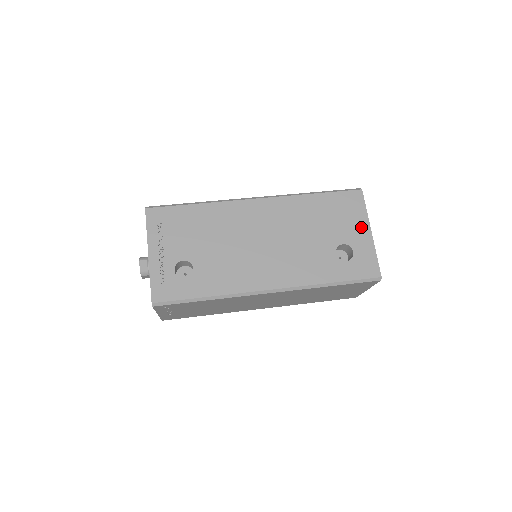
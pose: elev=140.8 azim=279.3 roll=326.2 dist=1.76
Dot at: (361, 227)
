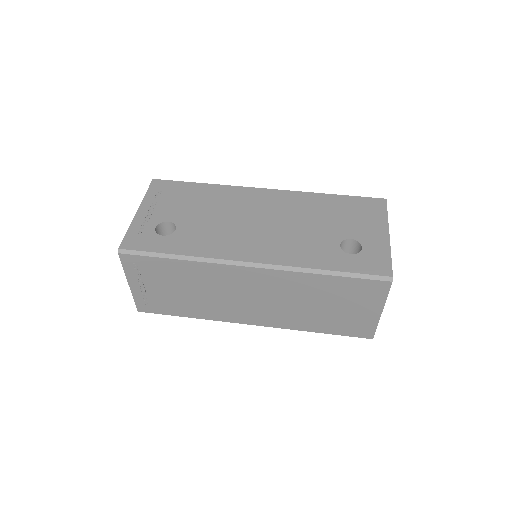
Dot at: (377, 228)
